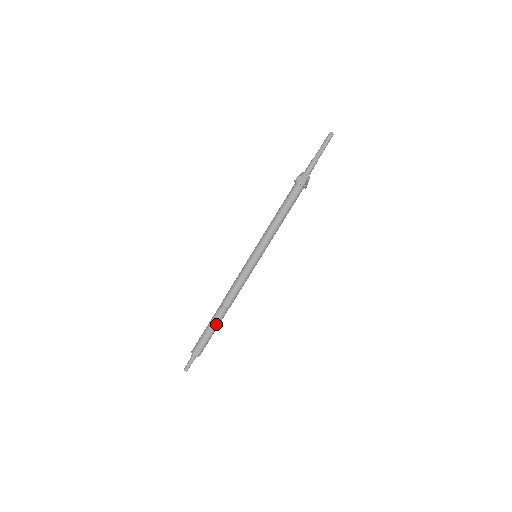
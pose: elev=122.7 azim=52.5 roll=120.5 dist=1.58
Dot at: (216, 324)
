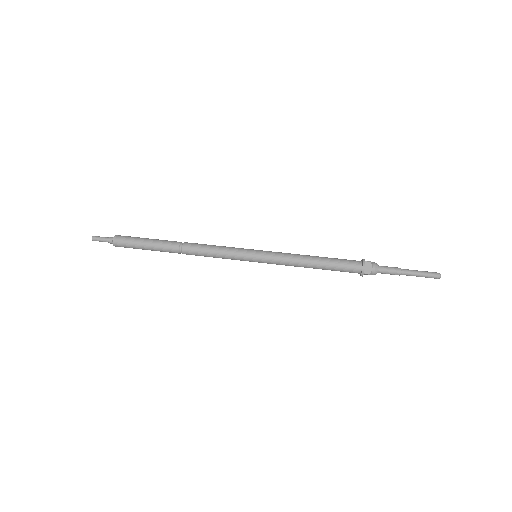
Dot at: (159, 249)
